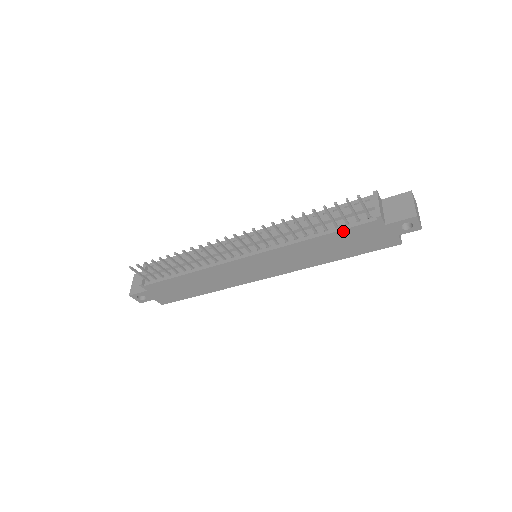
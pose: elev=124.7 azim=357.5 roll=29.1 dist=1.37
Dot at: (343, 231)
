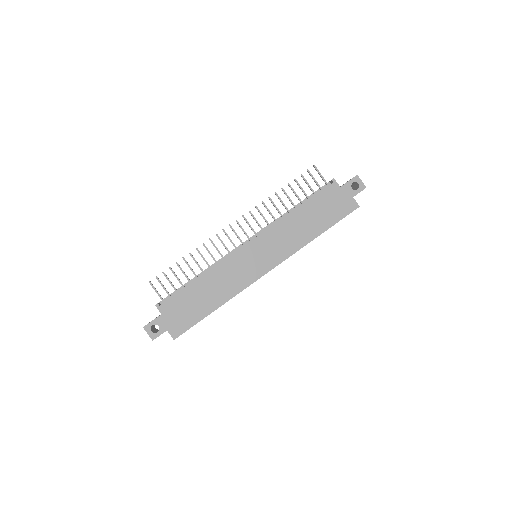
Dot at: (314, 199)
